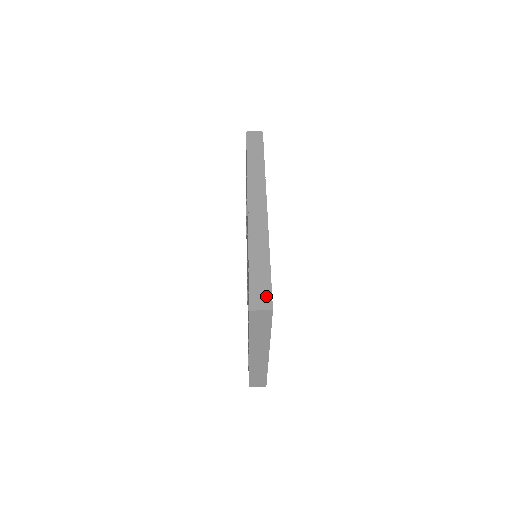
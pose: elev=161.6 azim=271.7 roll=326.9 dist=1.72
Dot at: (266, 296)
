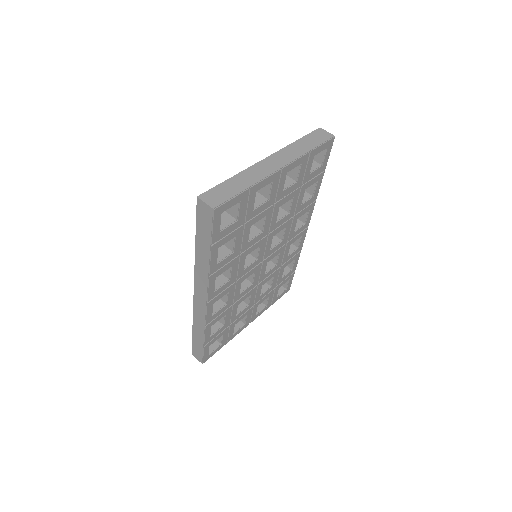
Dot at: (200, 356)
